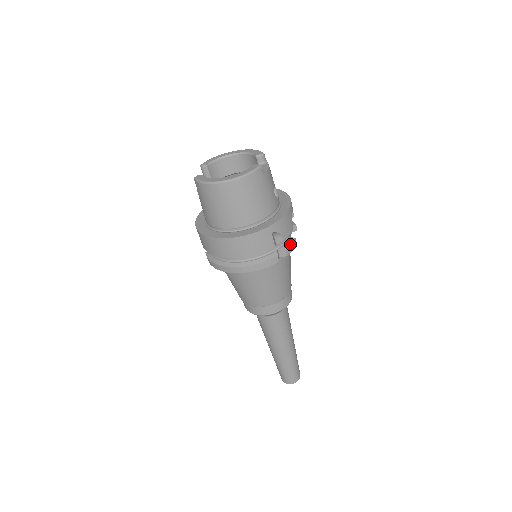
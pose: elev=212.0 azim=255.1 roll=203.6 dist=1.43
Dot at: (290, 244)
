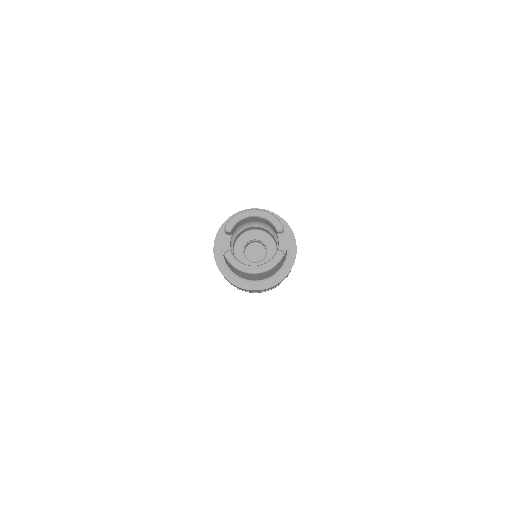
Dot at: (290, 271)
